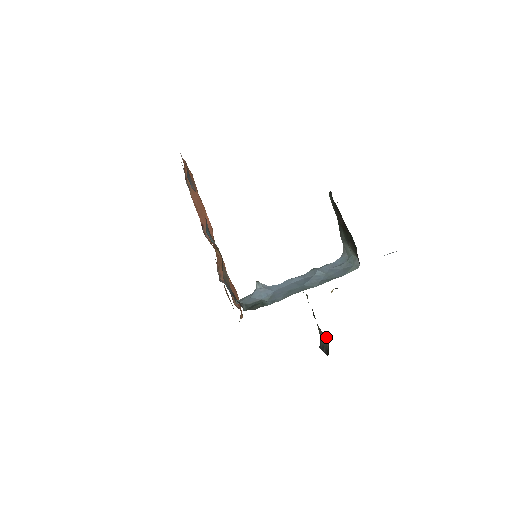
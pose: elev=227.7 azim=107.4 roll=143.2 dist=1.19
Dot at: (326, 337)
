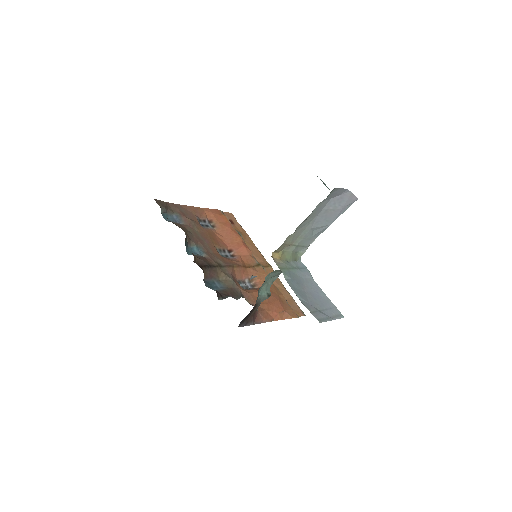
Dot at: occluded
